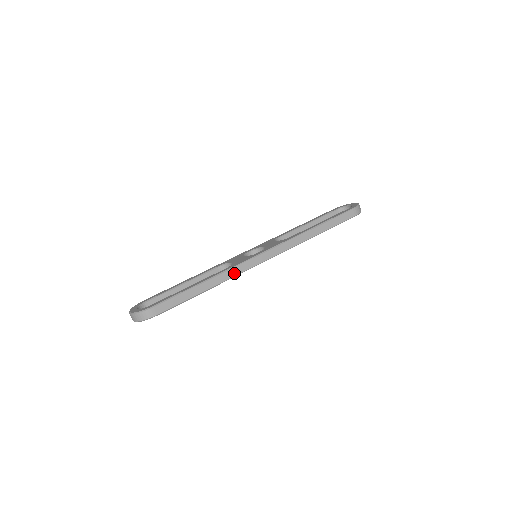
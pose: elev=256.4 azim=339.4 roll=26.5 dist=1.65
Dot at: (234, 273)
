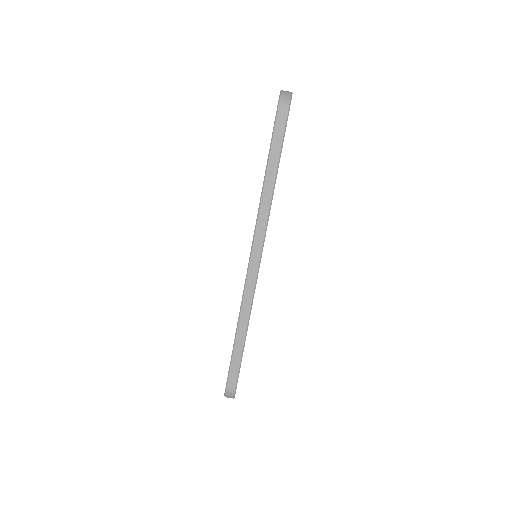
Dot at: (248, 301)
